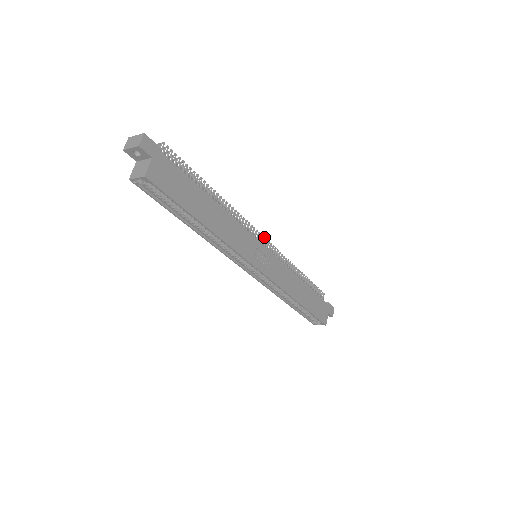
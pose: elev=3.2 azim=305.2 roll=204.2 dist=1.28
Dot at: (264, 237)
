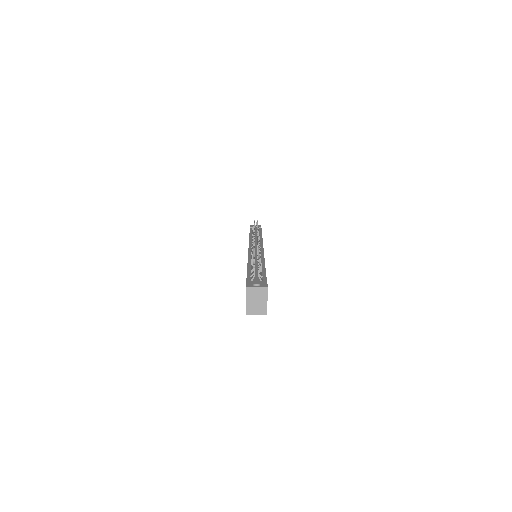
Dot at: (258, 237)
